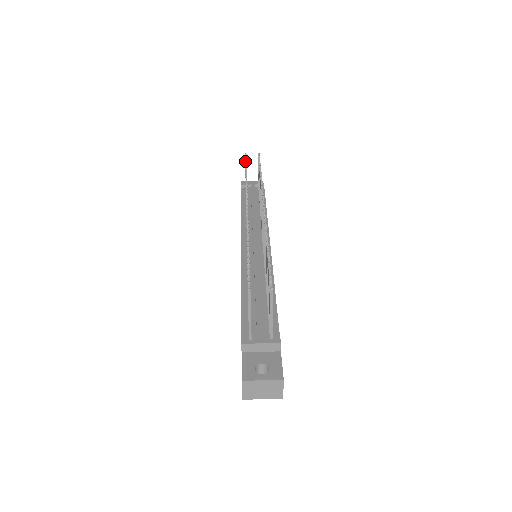
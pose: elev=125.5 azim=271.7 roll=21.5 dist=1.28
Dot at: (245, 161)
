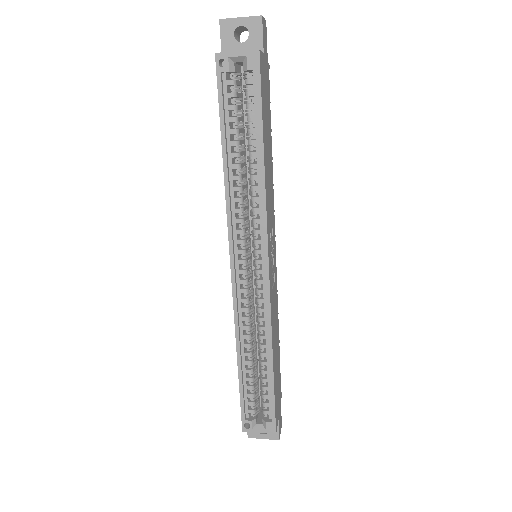
Dot at: occluded
